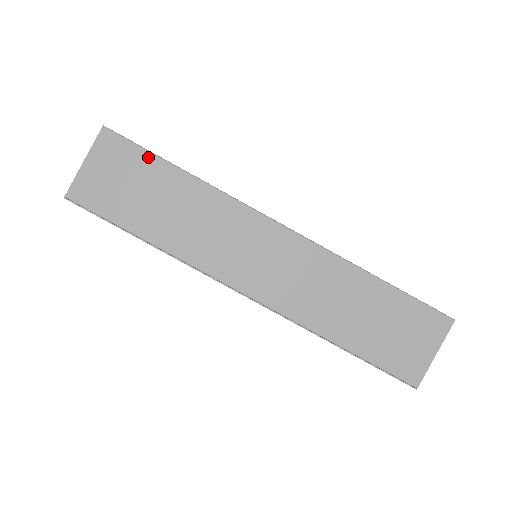
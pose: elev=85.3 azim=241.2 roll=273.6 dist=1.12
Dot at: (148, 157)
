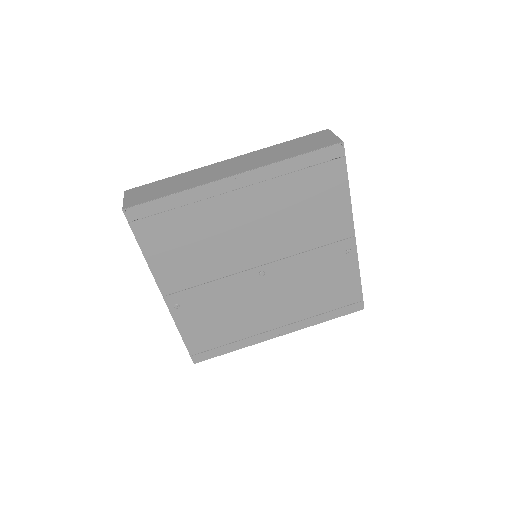
Dot at: (152, 184)
